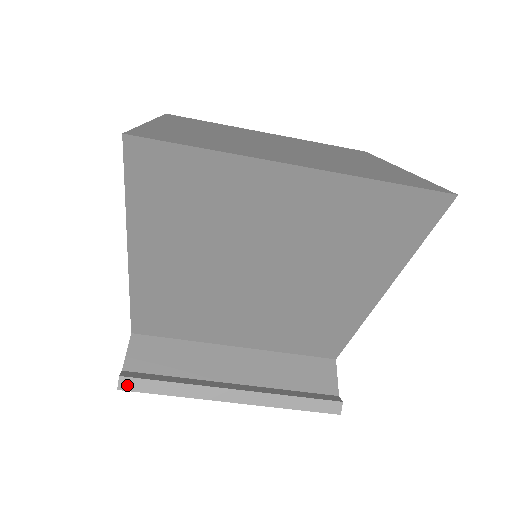
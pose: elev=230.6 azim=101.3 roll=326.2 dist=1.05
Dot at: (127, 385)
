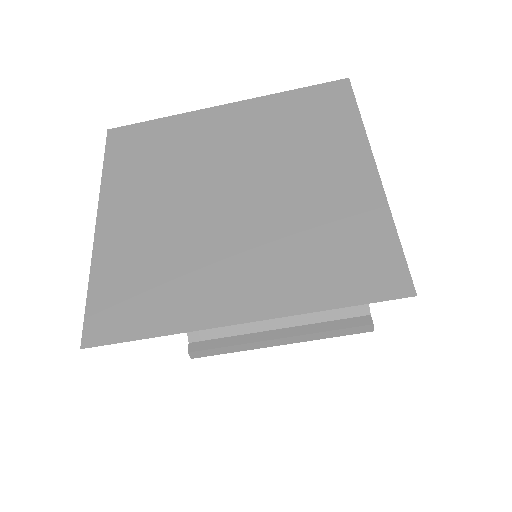
Dot at: (196, 355)
